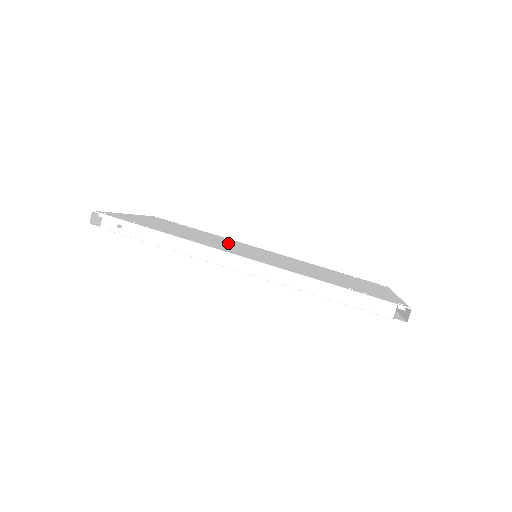
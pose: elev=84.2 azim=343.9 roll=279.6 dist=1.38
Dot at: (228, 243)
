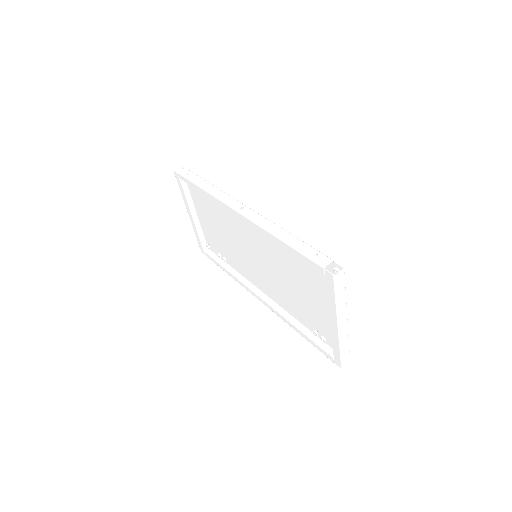
Dot at: (243, 249)
